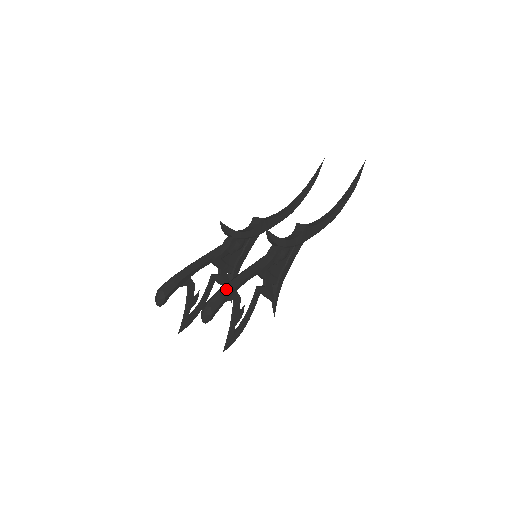
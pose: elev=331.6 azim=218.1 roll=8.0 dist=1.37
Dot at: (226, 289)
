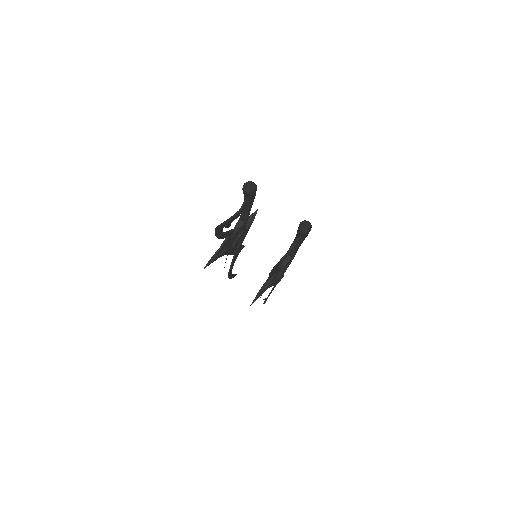
Dot at: occluded
